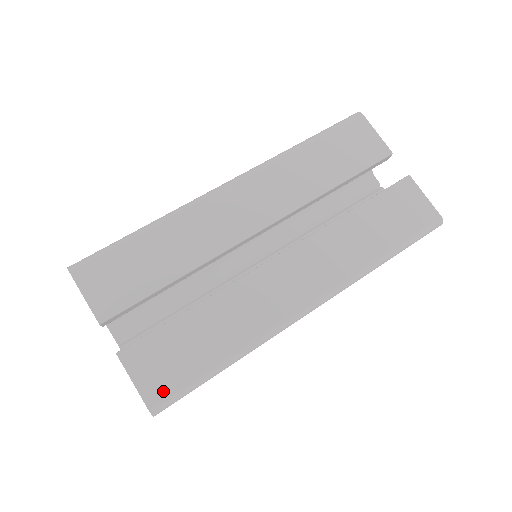
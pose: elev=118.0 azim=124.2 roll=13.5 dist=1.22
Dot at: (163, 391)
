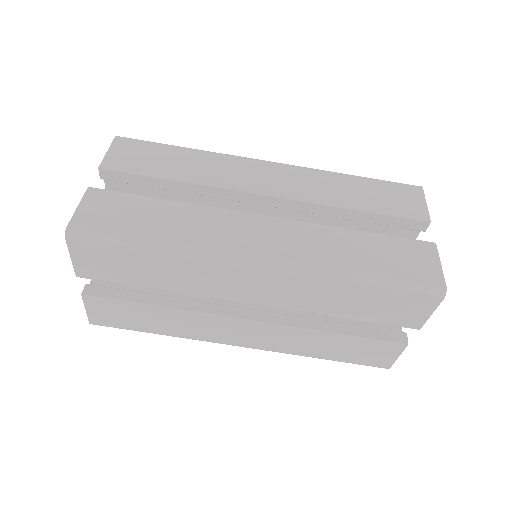
Dot at: (104, 323)
